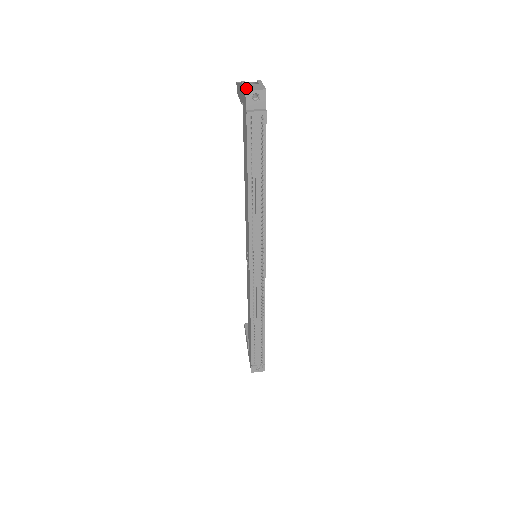
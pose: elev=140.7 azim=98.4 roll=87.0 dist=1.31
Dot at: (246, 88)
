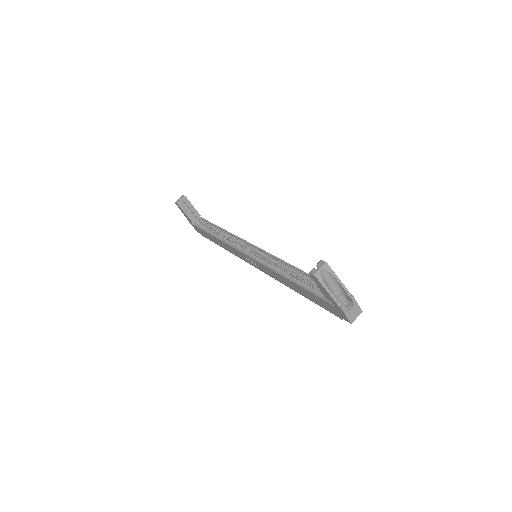
Dot at: (350, 320)
